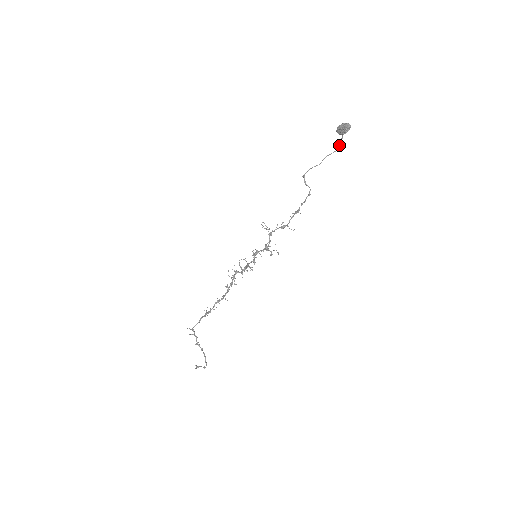
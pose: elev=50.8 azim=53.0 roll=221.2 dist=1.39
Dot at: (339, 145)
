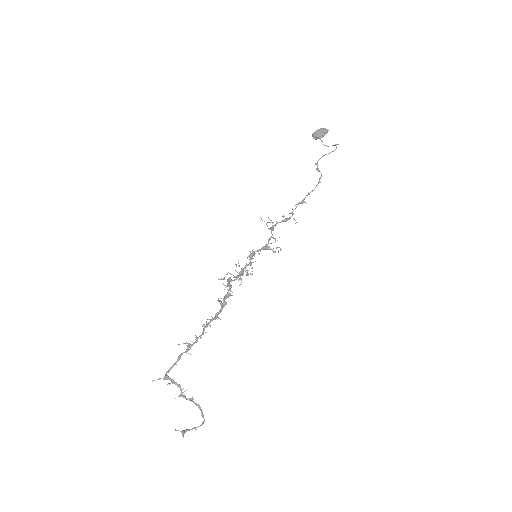
Dot at: (325, 145)
